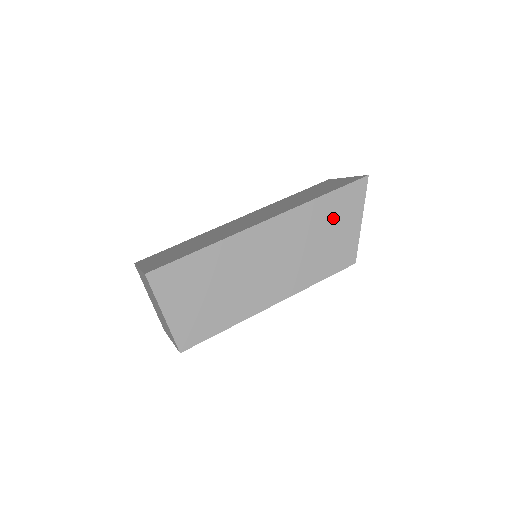
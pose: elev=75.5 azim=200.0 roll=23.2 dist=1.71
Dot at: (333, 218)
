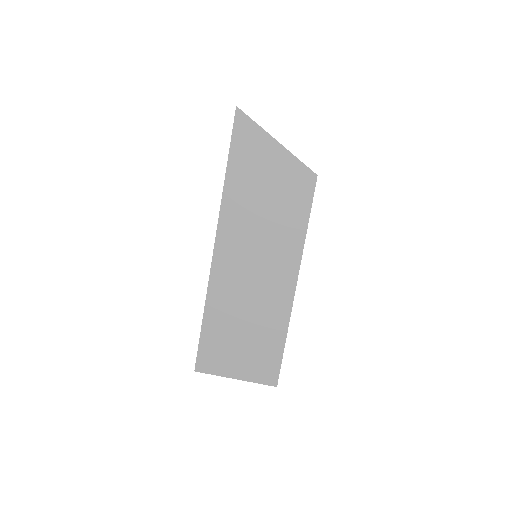
Dot at: (255, 175)
